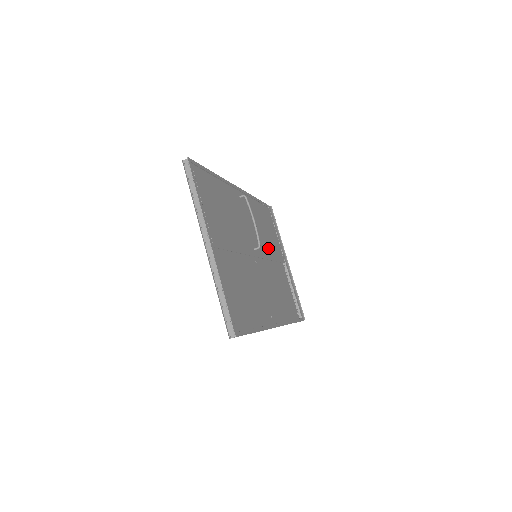
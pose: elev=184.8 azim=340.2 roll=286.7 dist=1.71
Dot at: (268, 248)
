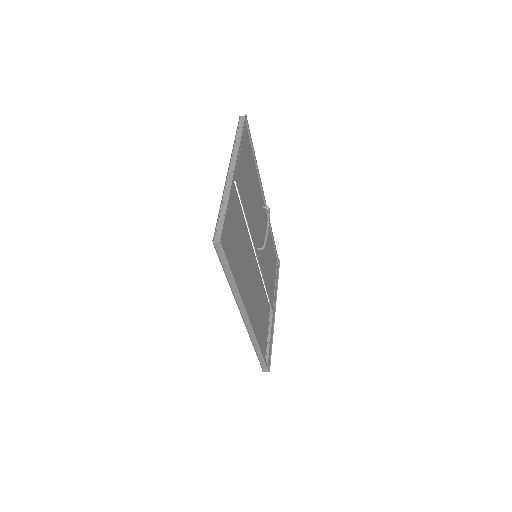
Dot at: (266, 273)
